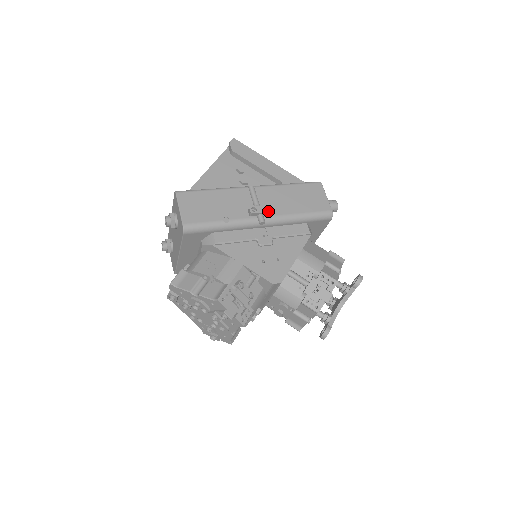
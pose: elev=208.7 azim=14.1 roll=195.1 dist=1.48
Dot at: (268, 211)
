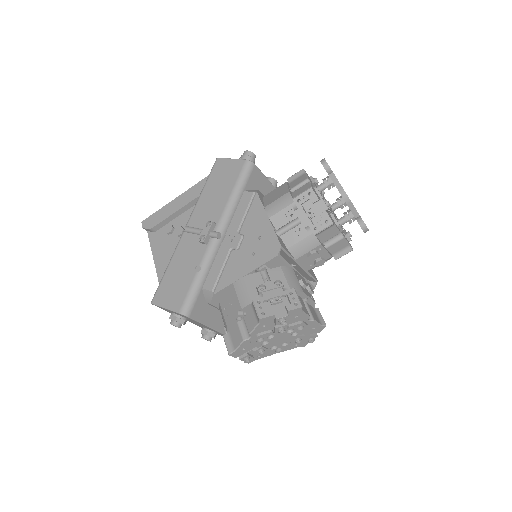
Dot at: (211, 224)
